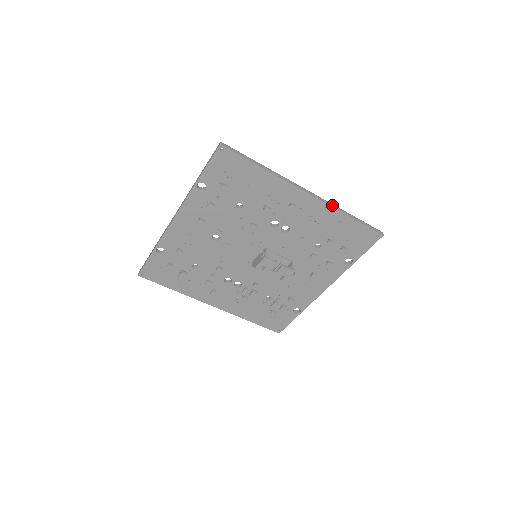
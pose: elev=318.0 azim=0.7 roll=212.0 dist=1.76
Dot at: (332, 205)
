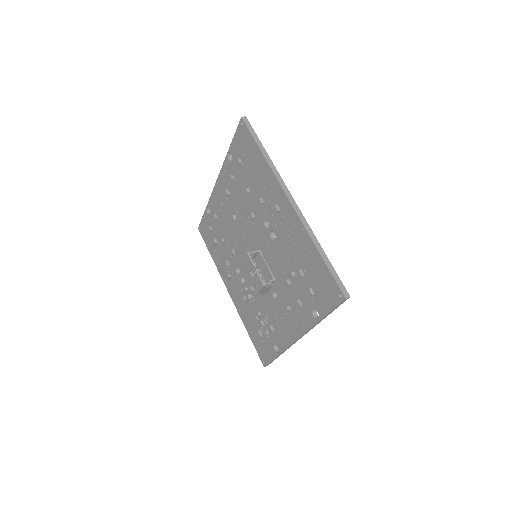
Dot at: (308, 227)
